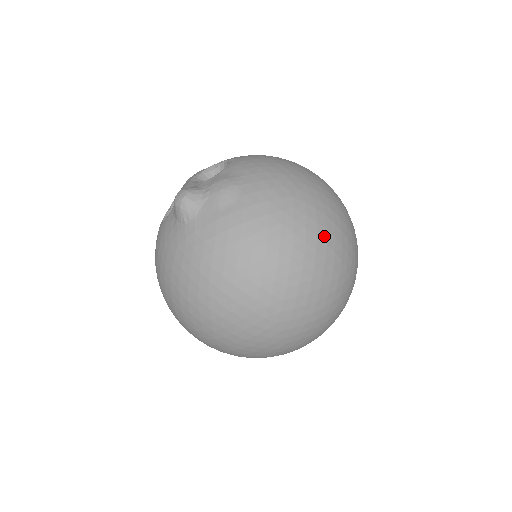
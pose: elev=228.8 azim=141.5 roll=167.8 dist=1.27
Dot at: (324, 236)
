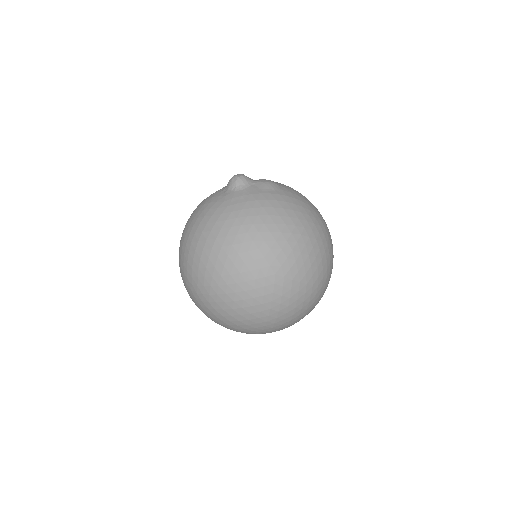
Dot at: (322, 236)
